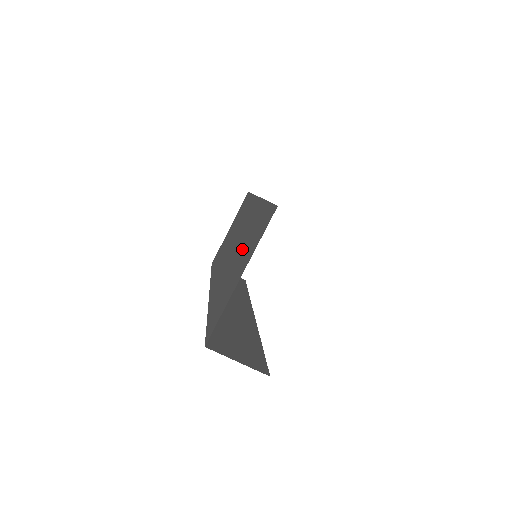
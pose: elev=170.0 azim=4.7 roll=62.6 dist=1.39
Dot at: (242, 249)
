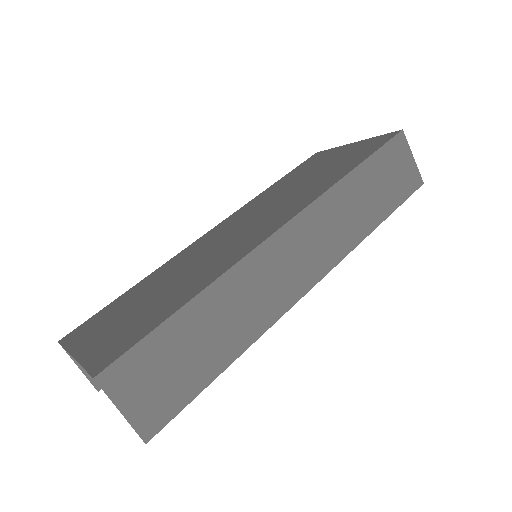
Dot at: (158, 297)
